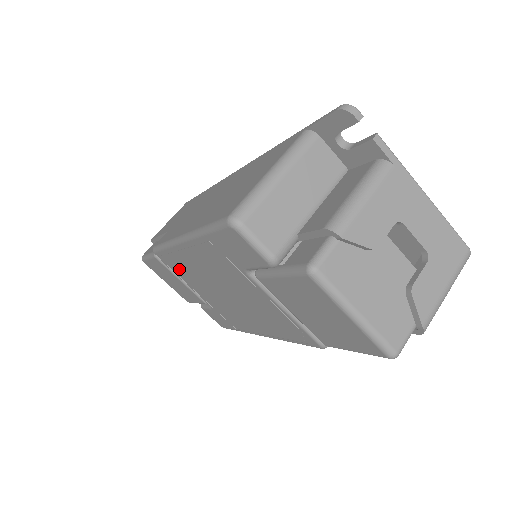
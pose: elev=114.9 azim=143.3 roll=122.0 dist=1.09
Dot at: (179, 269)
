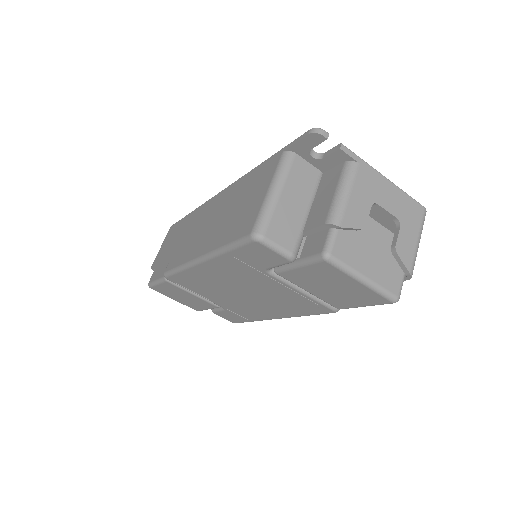
Dot at: (193, 285)
